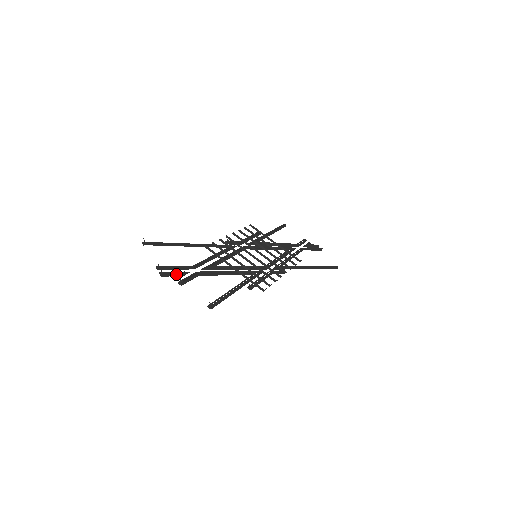
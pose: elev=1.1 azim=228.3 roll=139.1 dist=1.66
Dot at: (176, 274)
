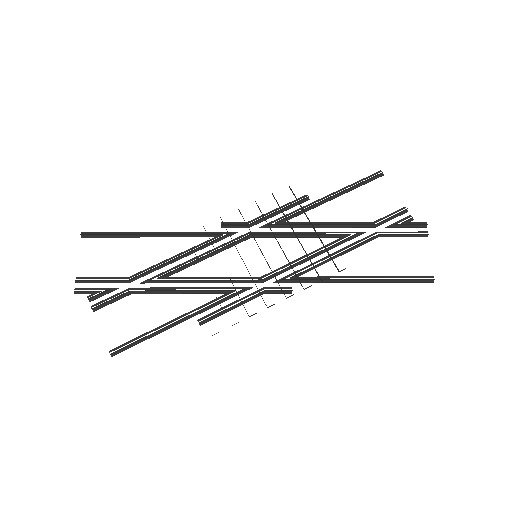
Dot at: (96, 292)
